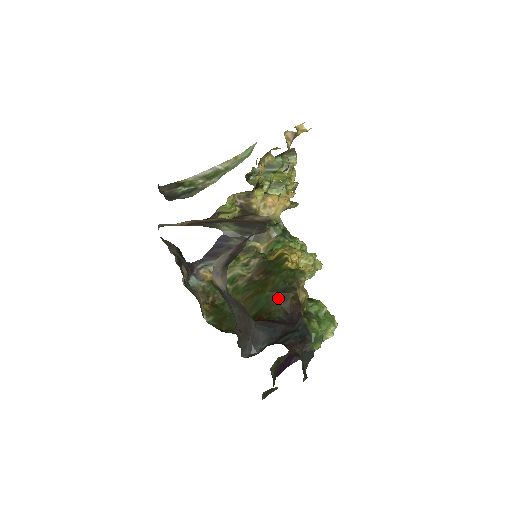
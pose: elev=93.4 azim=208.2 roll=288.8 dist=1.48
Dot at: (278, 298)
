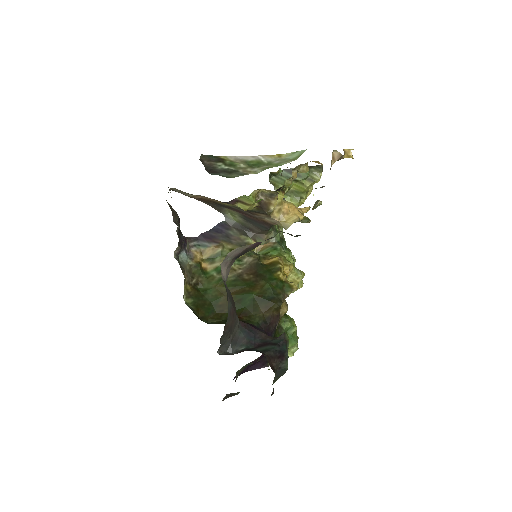
Dot at: (262, 304)
